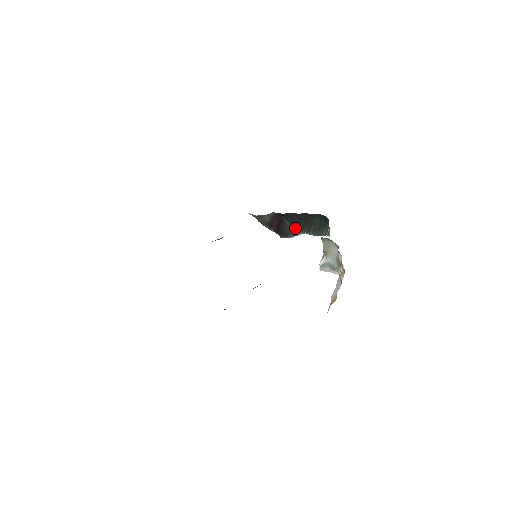
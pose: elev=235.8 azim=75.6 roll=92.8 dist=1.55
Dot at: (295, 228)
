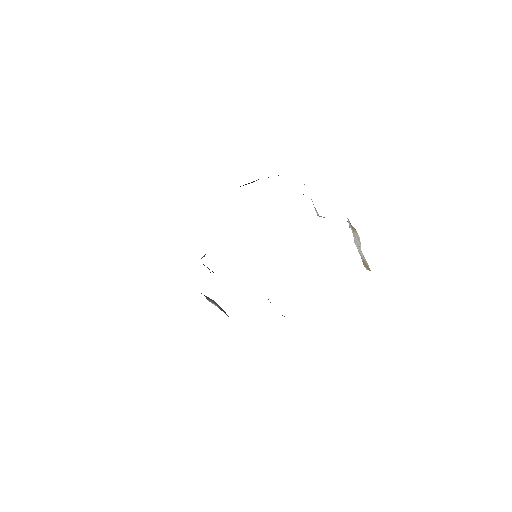
Dot at: occluded
